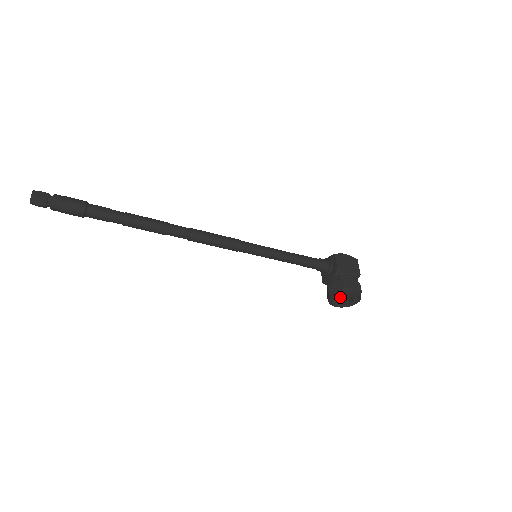
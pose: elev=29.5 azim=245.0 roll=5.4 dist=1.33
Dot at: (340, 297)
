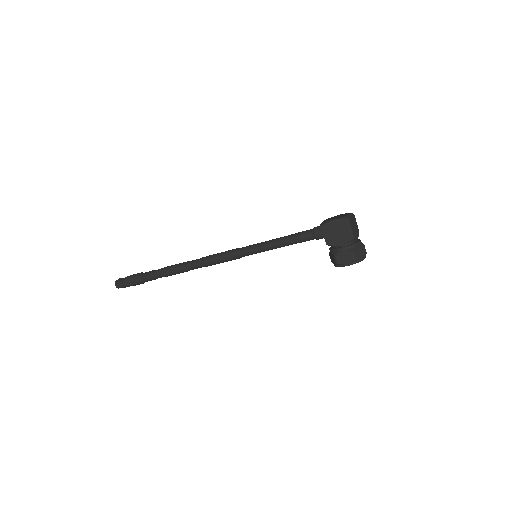
Dot at: occluded
